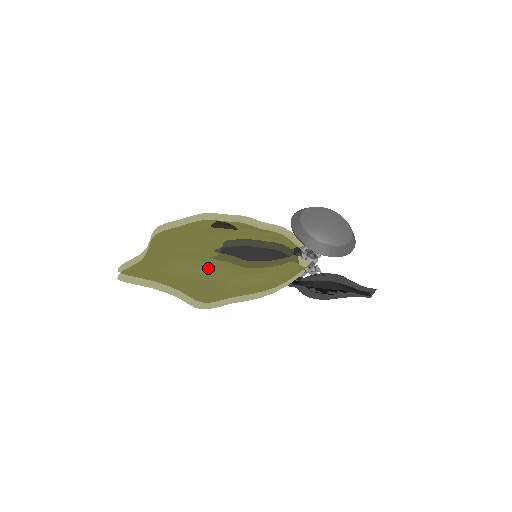
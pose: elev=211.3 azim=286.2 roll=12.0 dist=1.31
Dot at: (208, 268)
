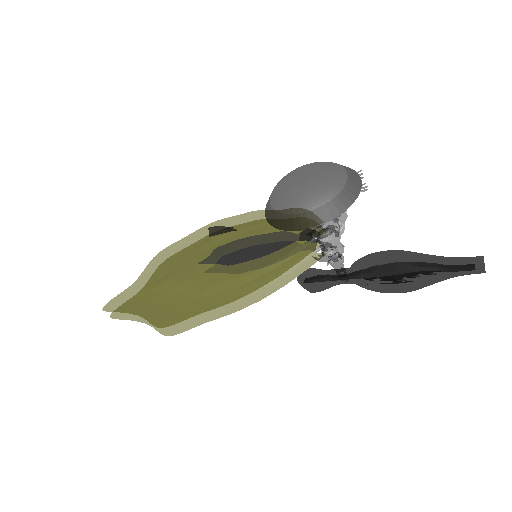
Dot at: (183, 286)
